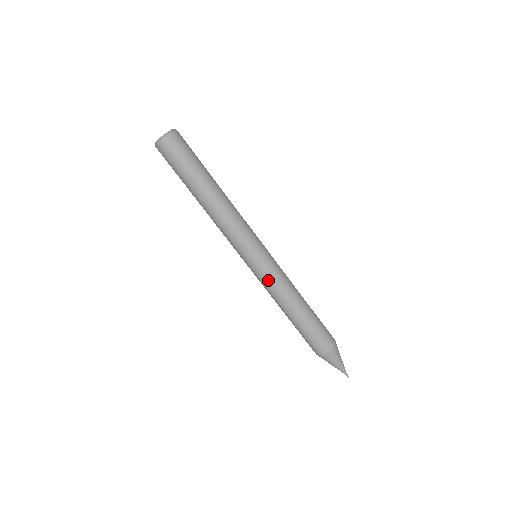
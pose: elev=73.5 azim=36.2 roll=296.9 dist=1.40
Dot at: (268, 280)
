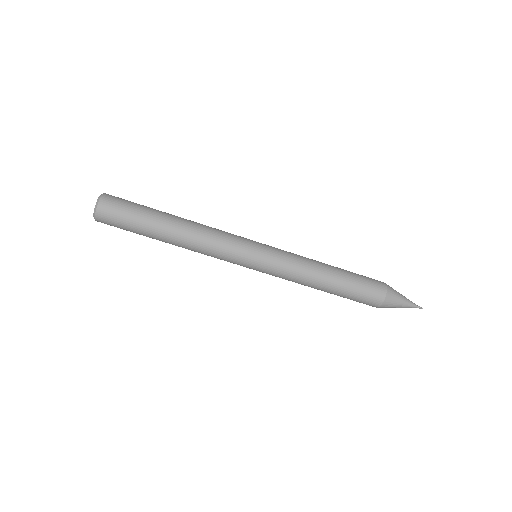
Dot at: (282, 269)
